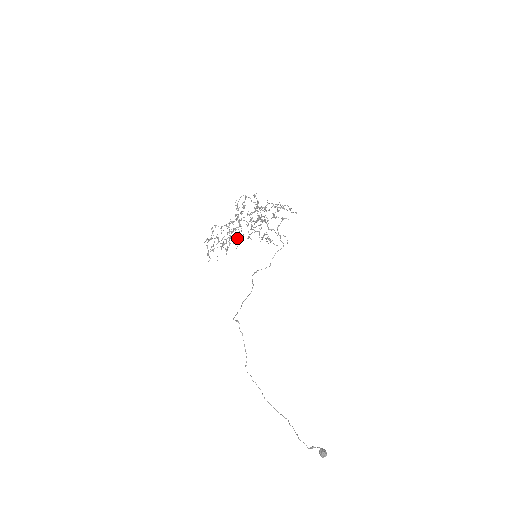
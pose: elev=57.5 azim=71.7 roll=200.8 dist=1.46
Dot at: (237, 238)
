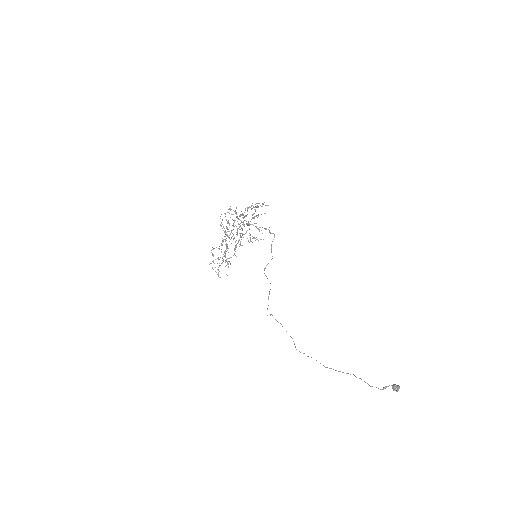
Dot at: (234, 250)
